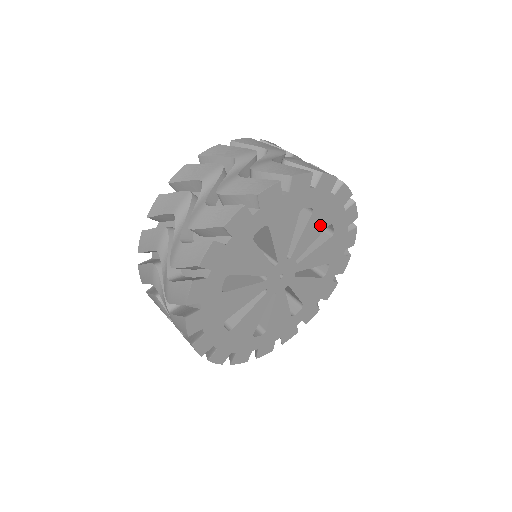
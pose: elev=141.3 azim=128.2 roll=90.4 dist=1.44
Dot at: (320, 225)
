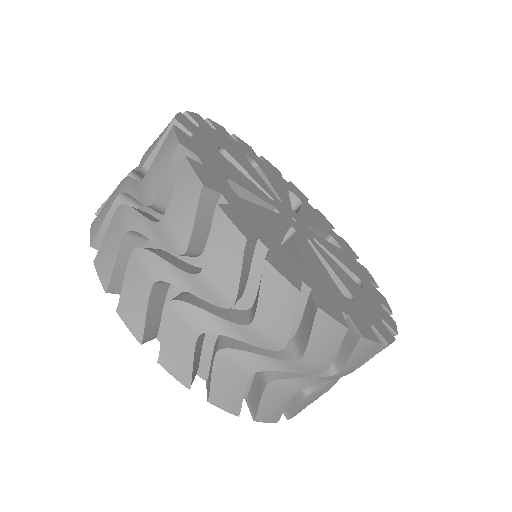
Dot at: (279, 184)
